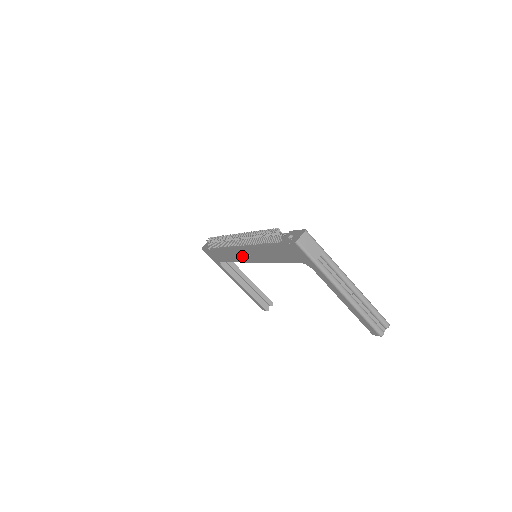
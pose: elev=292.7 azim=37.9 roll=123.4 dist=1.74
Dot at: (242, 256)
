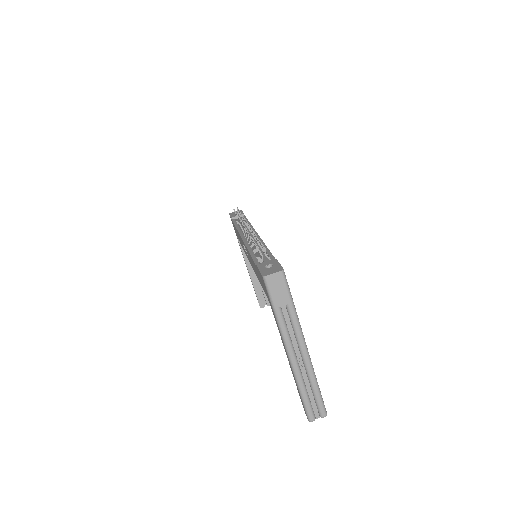
Dot at: occluded
